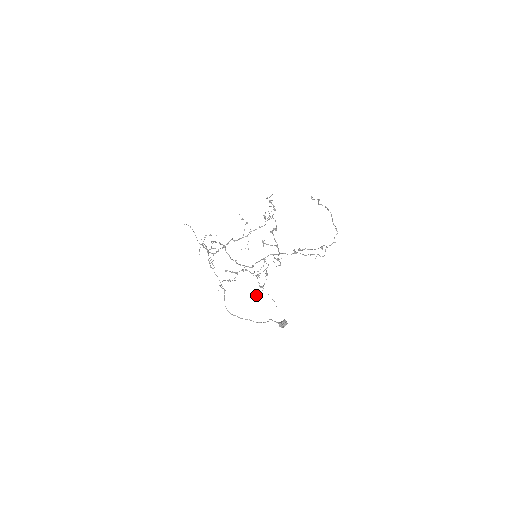
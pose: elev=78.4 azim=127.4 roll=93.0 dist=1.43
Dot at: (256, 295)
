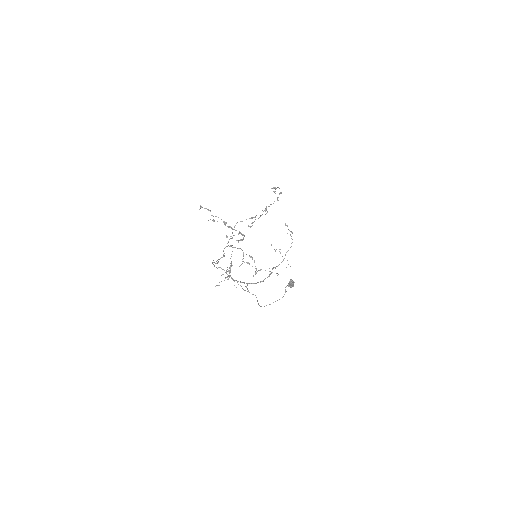
Dot at: (253, 276)
